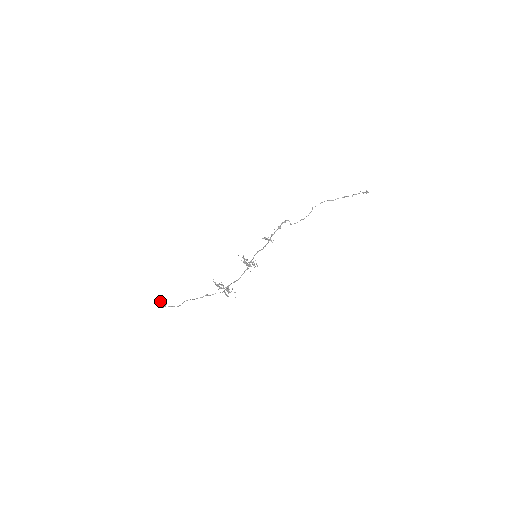
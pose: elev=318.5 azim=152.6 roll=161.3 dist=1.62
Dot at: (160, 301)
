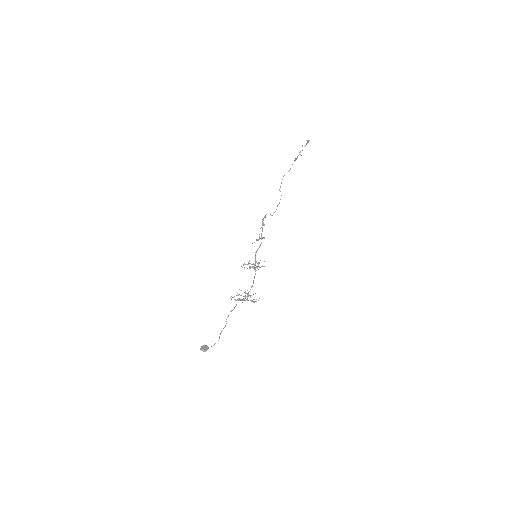
Dot at: (200, 348)
